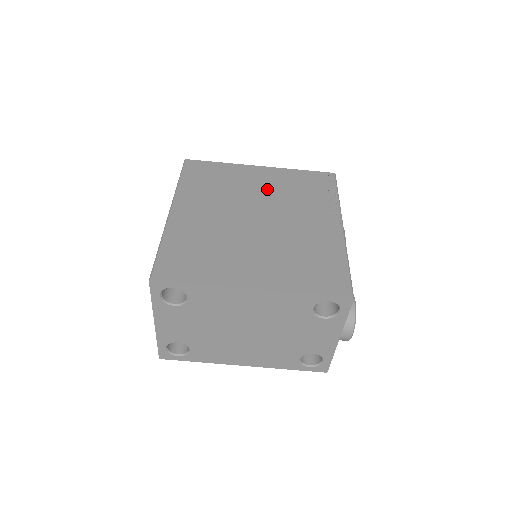
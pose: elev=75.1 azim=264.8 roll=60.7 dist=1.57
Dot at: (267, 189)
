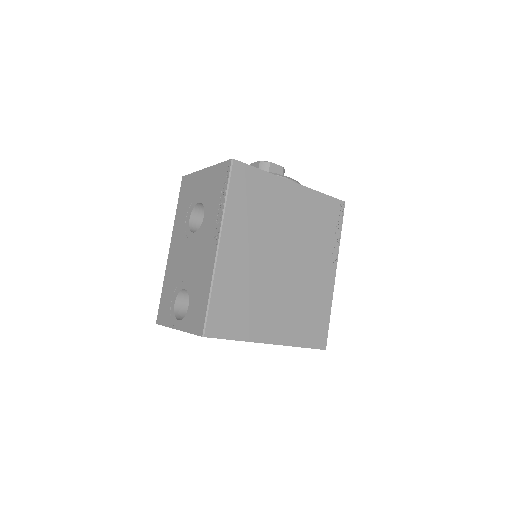
Dot at: (295, 221)
